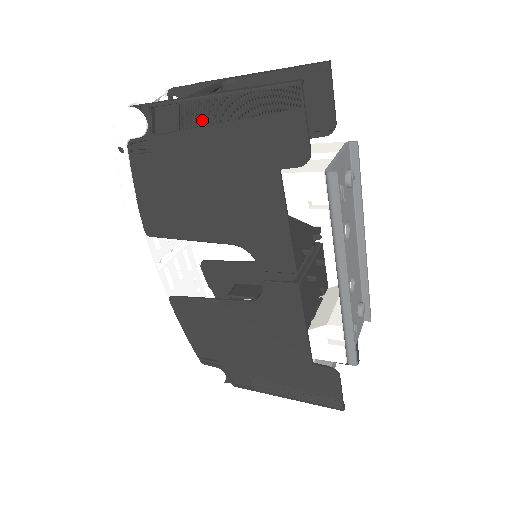
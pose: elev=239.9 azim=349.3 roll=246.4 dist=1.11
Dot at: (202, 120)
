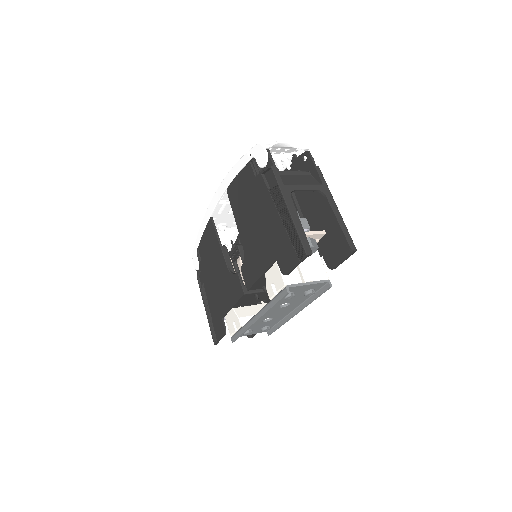
Dot at: (277, 203)
